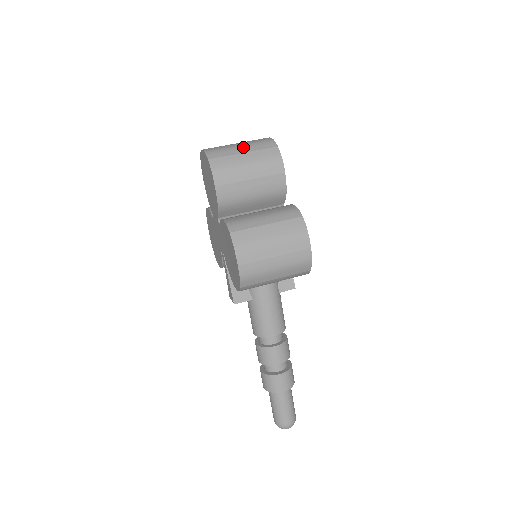
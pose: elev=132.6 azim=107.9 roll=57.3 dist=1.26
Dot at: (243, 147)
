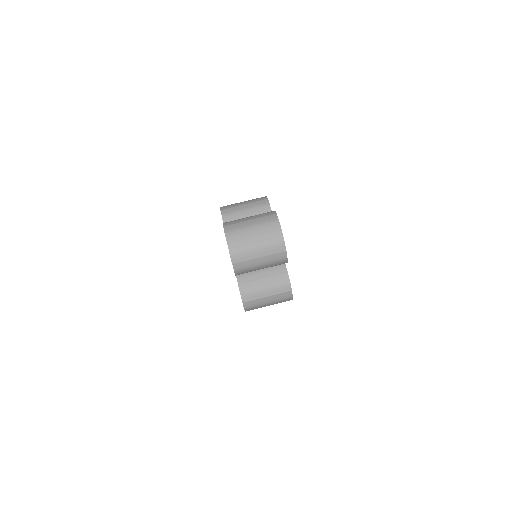
Dot at: (260, 251)
